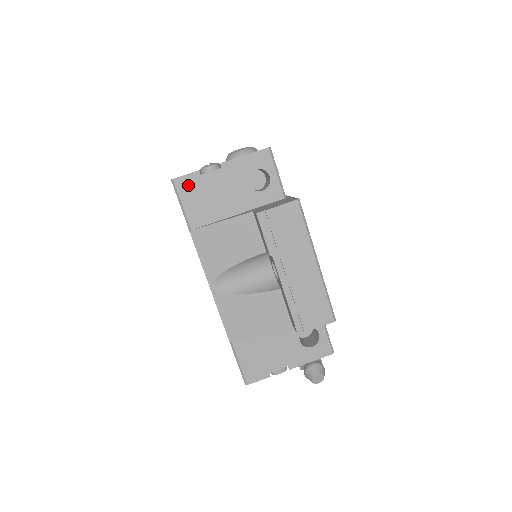
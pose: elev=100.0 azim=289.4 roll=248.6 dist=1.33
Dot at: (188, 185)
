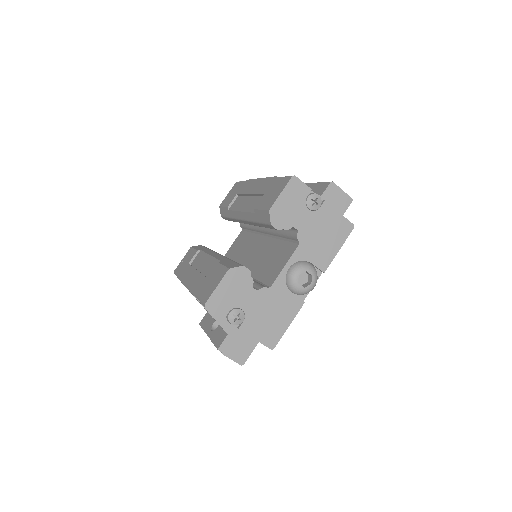
Dot at: occluded
